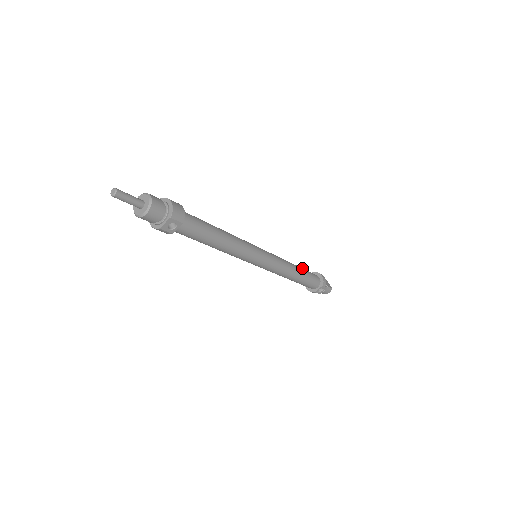
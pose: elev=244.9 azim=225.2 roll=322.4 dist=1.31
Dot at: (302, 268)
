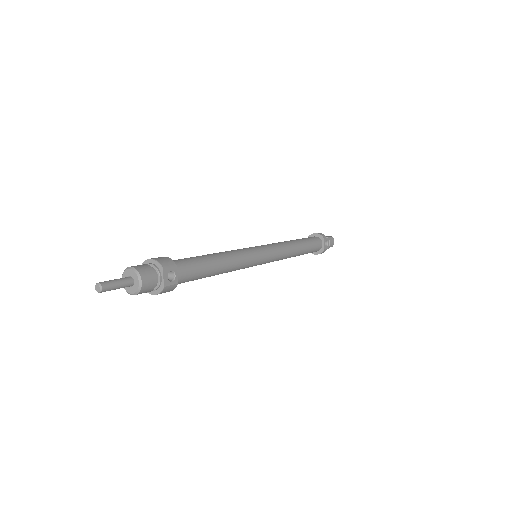
Dot at: (296, 239)
